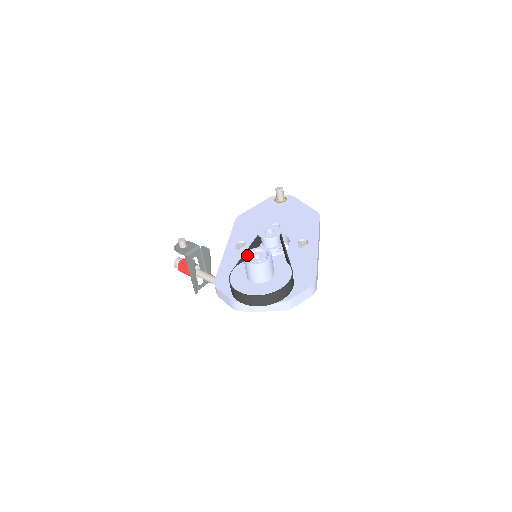
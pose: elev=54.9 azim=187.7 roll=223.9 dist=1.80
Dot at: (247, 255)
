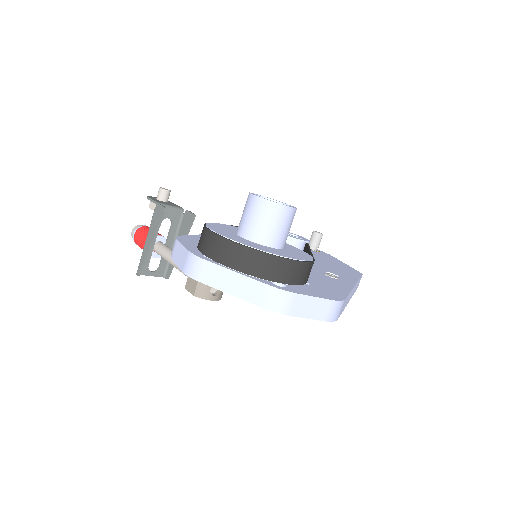
Dot at: occluded
